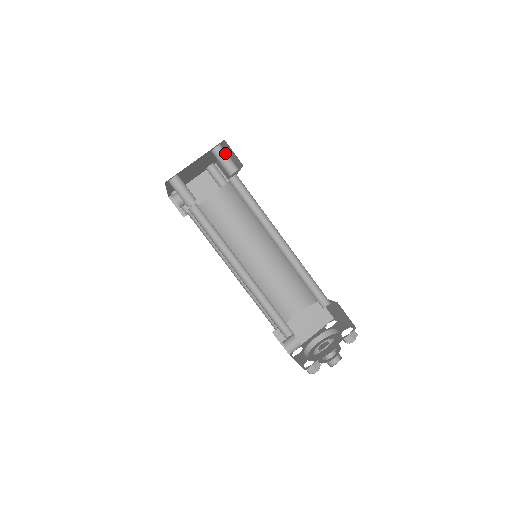
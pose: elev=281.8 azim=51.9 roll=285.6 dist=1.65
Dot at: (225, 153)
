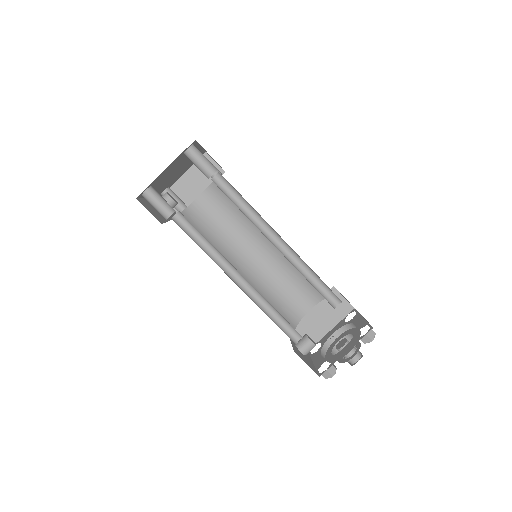
Dot at: (199, 154)
